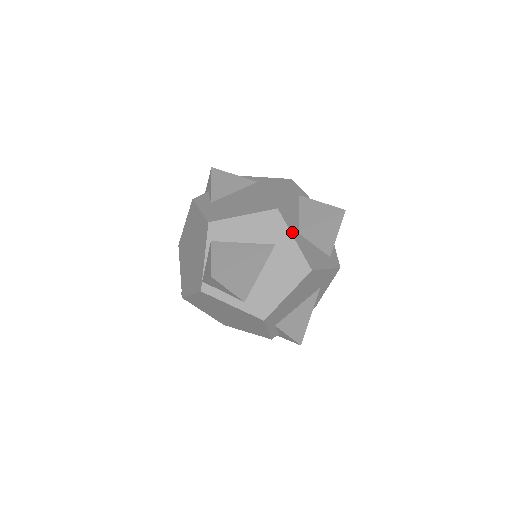
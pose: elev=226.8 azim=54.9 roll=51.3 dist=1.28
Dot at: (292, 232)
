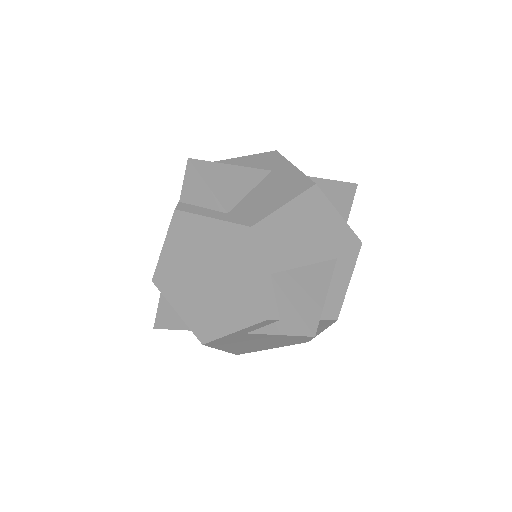
Dot at: (292, 165)
